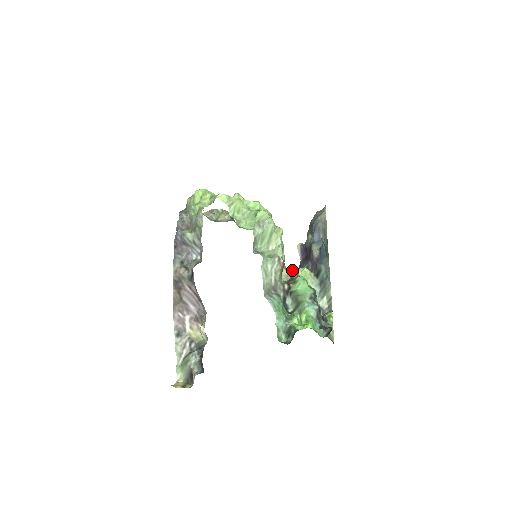
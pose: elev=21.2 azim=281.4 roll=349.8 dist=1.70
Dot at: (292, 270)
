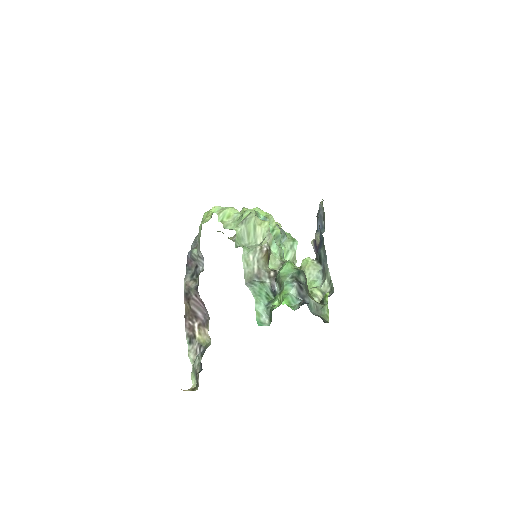
Dot at: occluded
